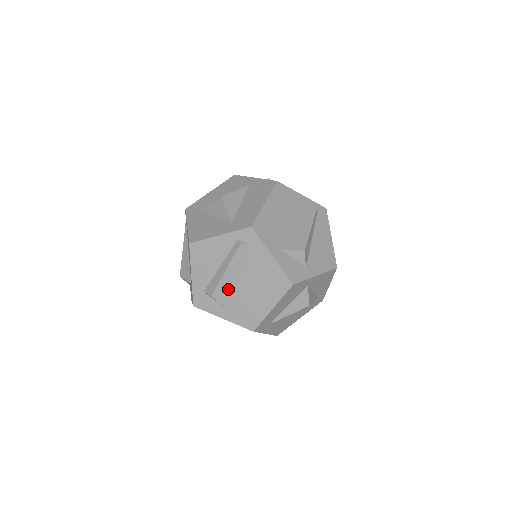
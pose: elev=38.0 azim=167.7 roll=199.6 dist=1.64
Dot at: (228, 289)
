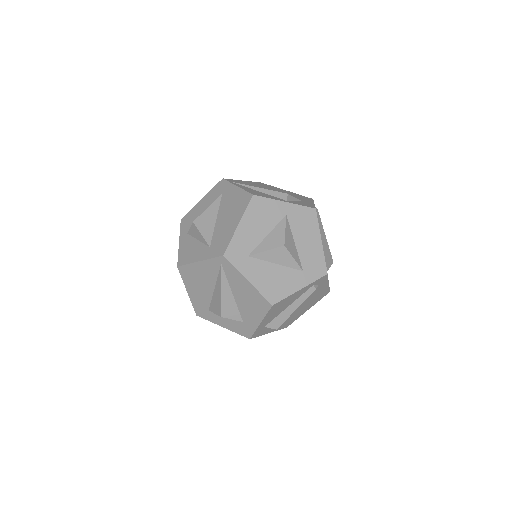
Dot at: occluded
